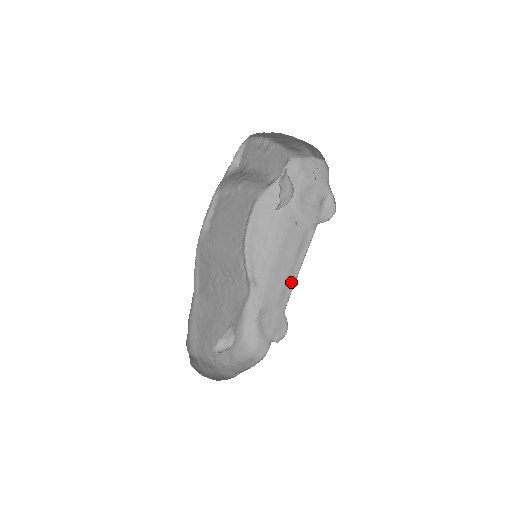
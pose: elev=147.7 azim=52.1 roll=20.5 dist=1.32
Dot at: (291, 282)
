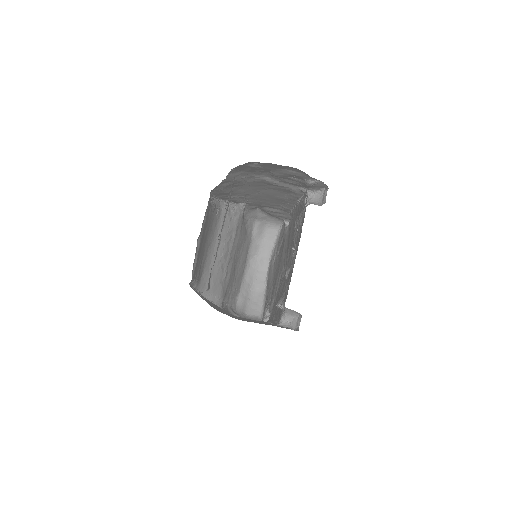
Dot at: (289, 206)
